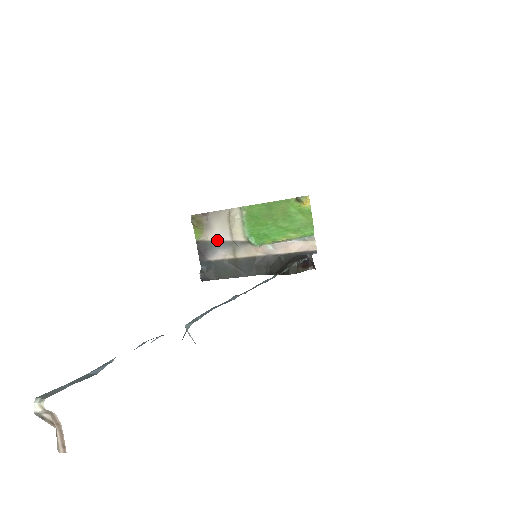
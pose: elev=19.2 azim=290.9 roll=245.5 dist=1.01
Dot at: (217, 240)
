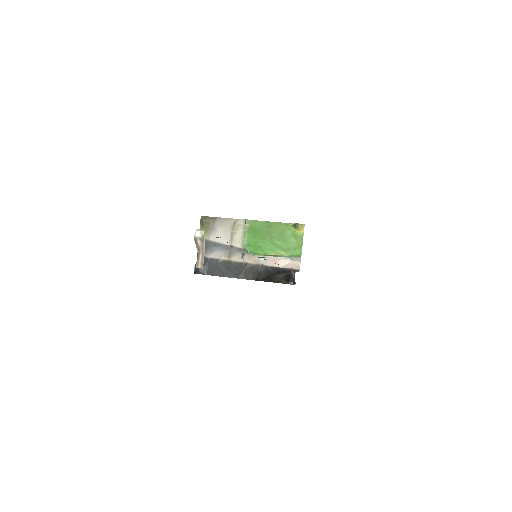
Dot at: (218, 242)
